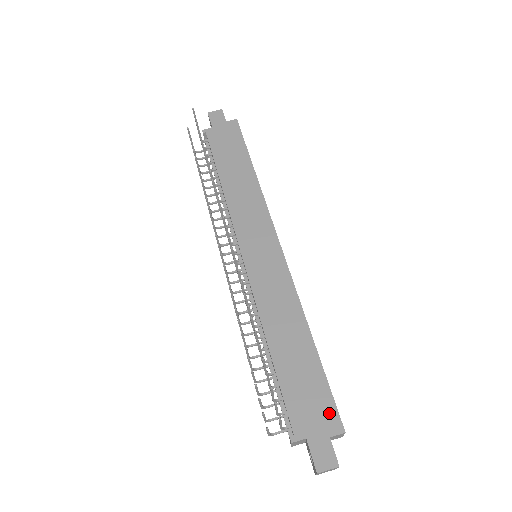
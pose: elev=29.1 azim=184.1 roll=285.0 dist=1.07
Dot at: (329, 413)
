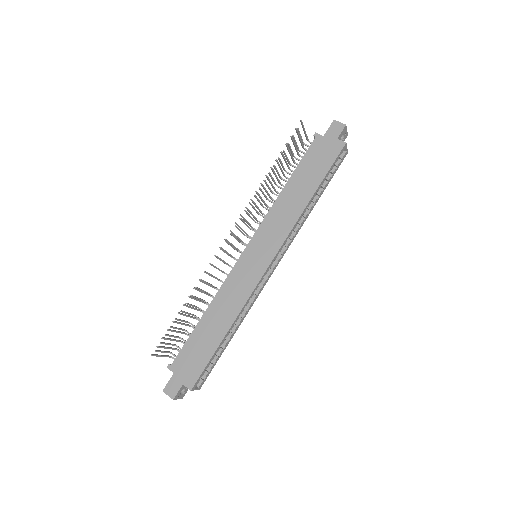
Dot at: (194, 375)
